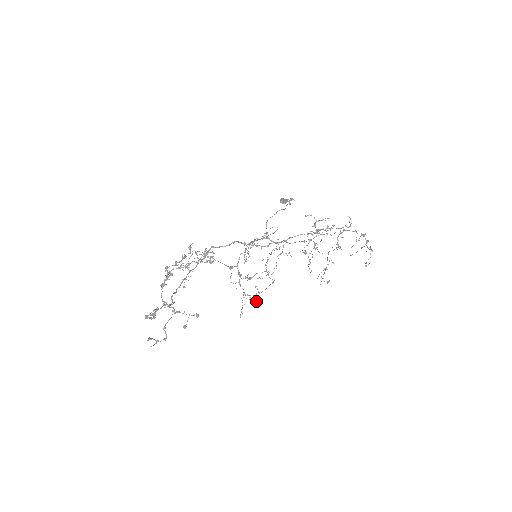
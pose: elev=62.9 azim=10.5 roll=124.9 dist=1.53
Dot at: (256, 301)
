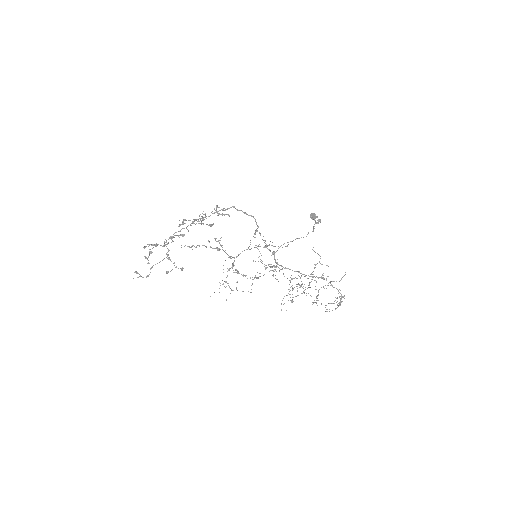
Dot at: occluded
